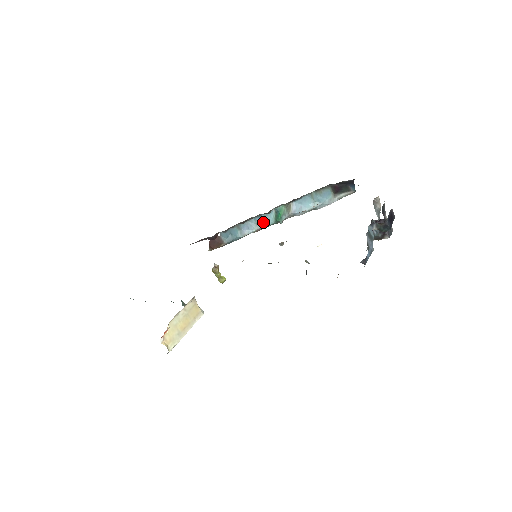
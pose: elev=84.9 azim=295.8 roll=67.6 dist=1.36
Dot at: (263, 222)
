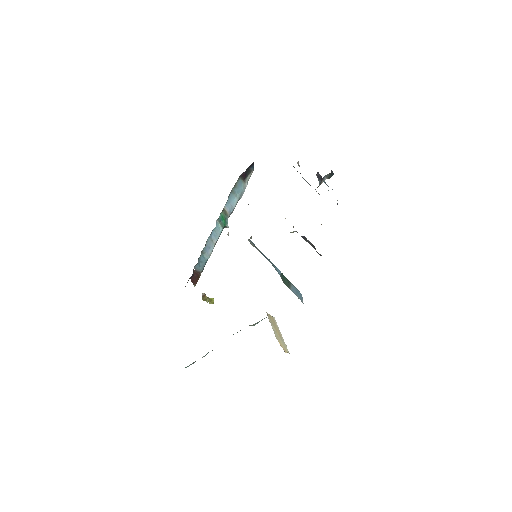
Dot at: (216, 235)
